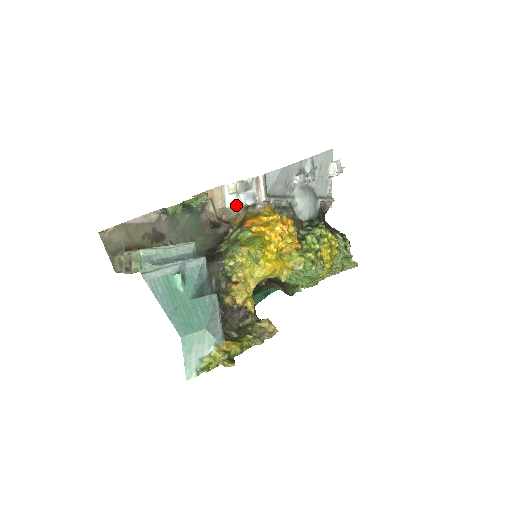
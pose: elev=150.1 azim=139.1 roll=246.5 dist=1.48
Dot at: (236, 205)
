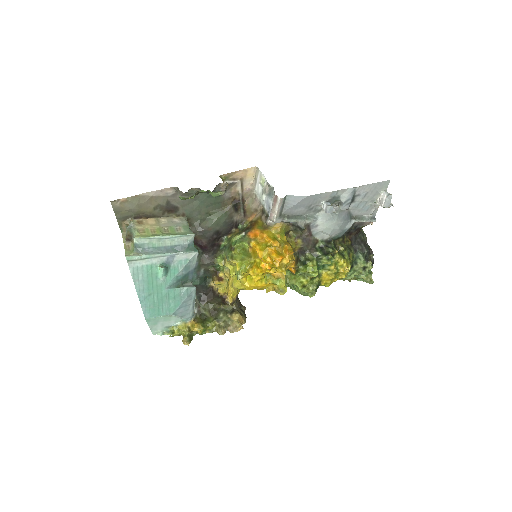
Dot at: (260, 198)
